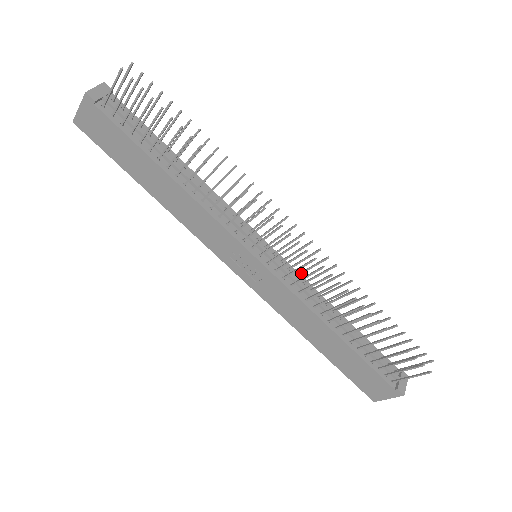
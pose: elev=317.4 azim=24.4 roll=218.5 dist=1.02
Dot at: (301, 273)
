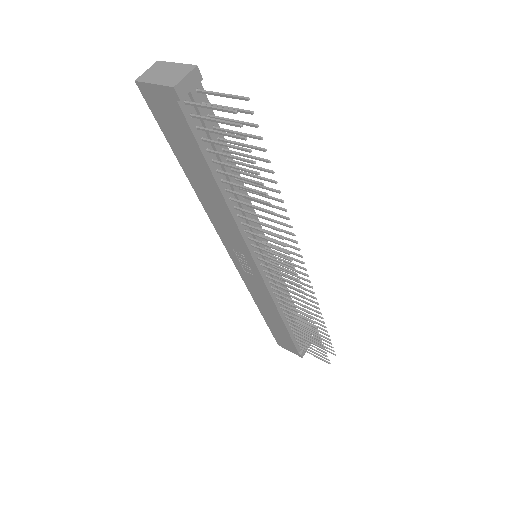
Dot at: (284, 281)
